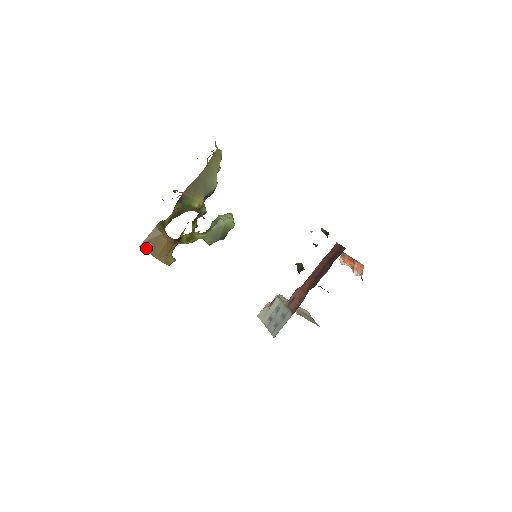
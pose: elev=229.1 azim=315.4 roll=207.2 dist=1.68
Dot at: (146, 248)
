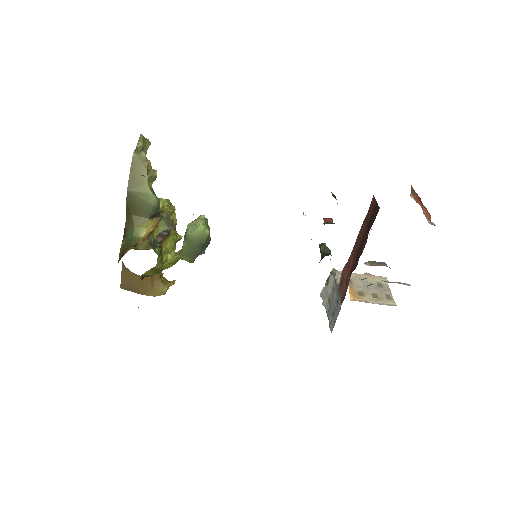
Dot at: (127, 288)
